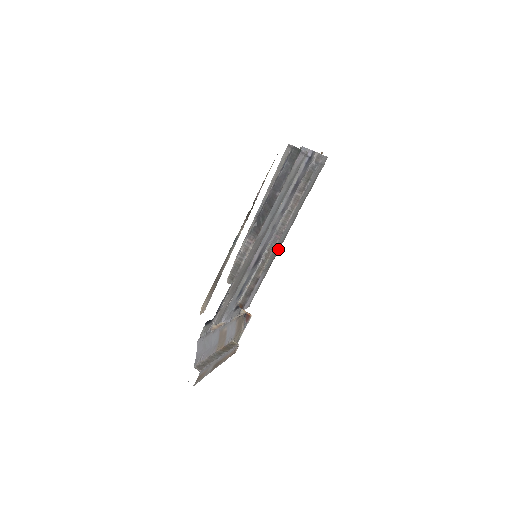
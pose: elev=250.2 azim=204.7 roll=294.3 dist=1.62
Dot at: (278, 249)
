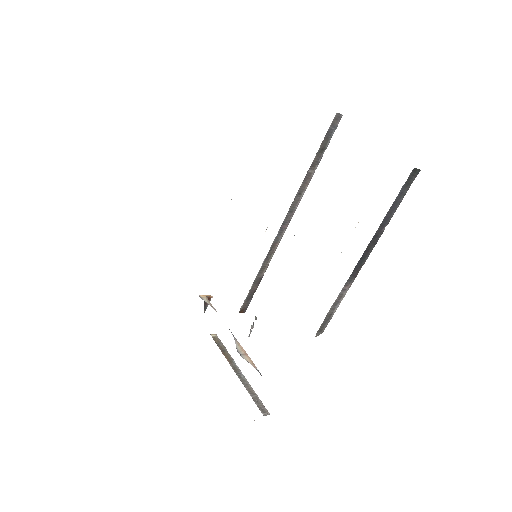
Dot at: occluded
